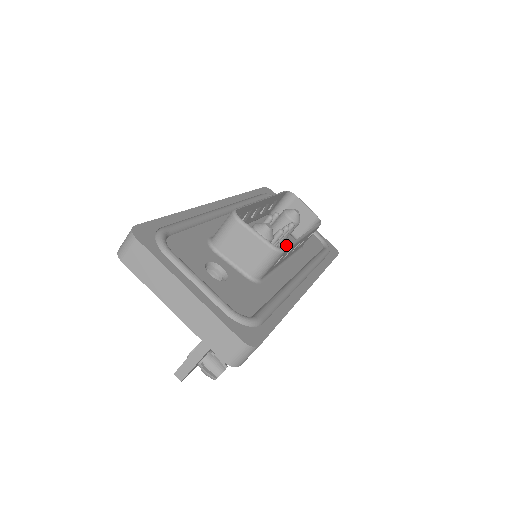
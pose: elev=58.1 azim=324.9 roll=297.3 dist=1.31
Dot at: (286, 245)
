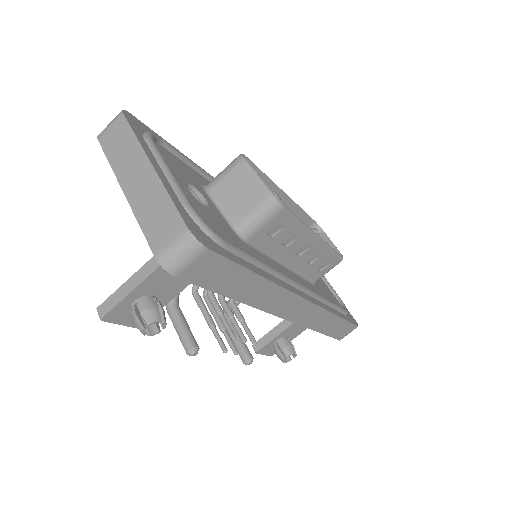
Dot at: occluded
